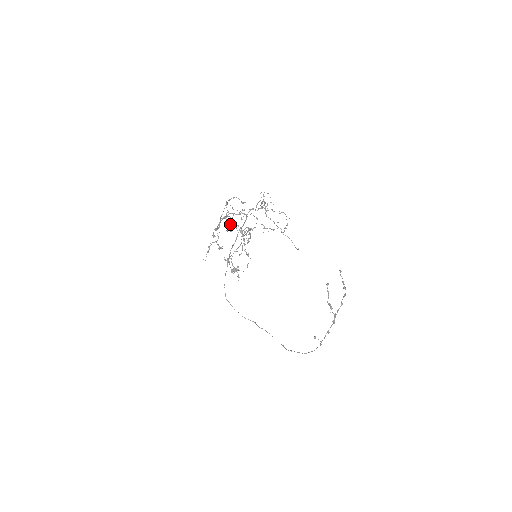
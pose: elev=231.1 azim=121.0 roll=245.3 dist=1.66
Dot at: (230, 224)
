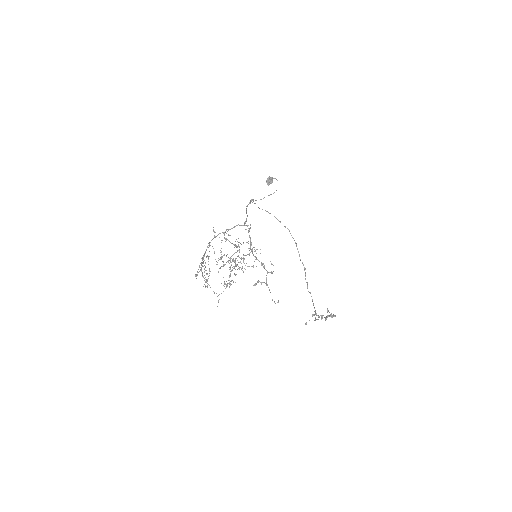
Dot at: occluded
